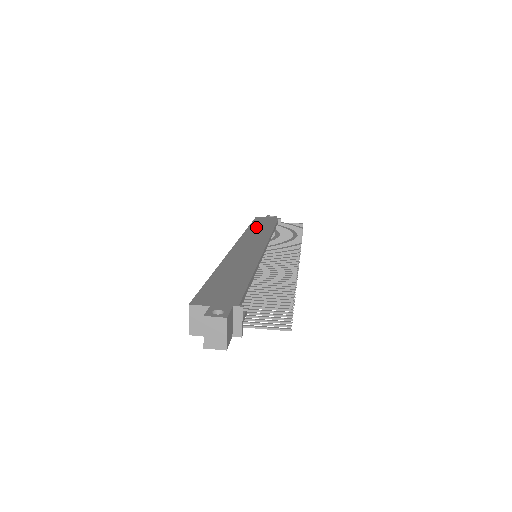
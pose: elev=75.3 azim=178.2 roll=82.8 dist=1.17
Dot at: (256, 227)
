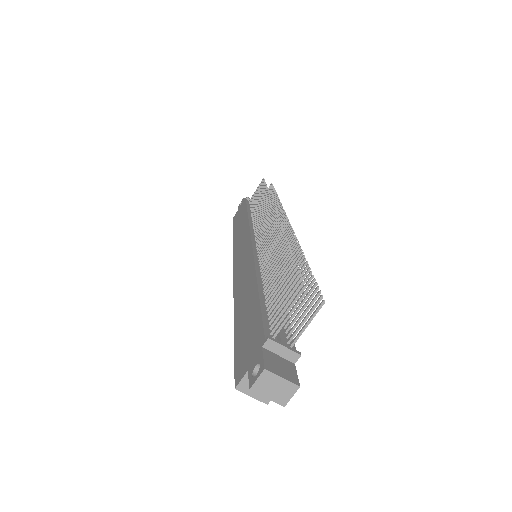
Dot at: (237, 230)
